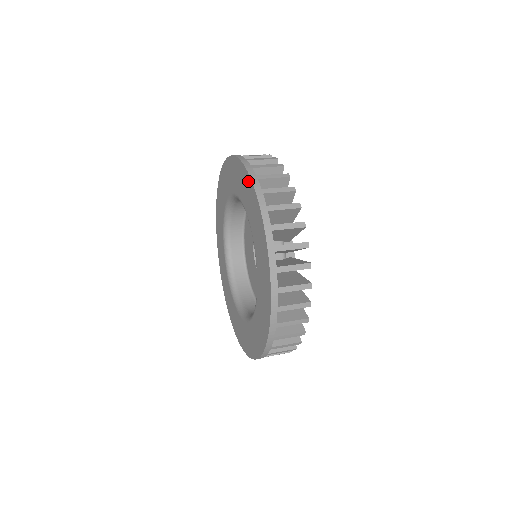
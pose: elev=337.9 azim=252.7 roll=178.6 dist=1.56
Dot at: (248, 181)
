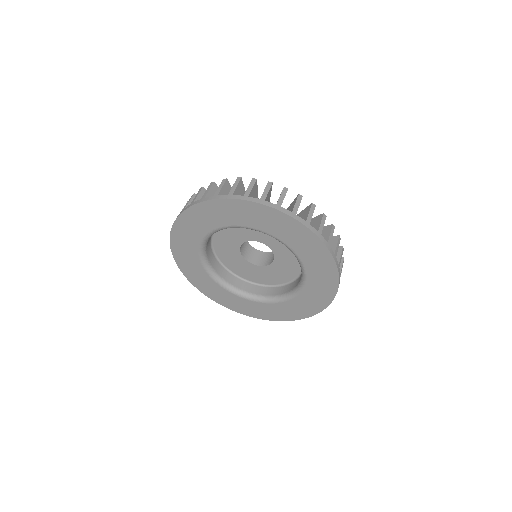
Dot at: (242, 205)
